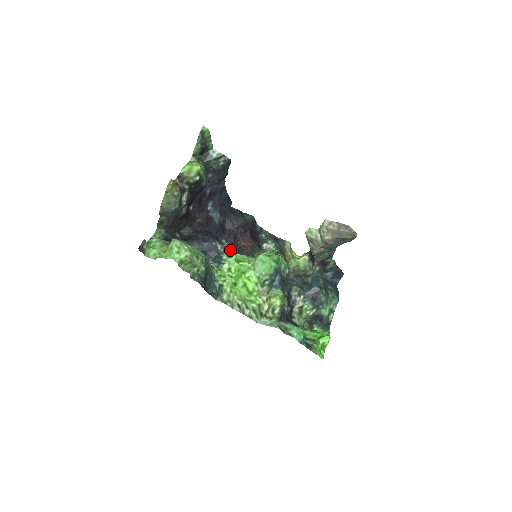
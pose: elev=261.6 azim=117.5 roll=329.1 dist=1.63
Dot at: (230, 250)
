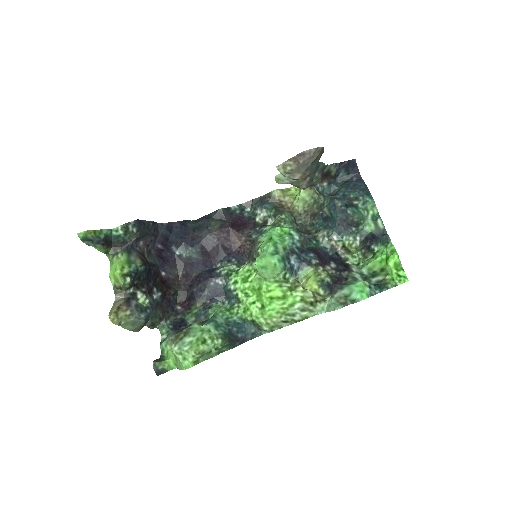
Dot at: (231, 273)
